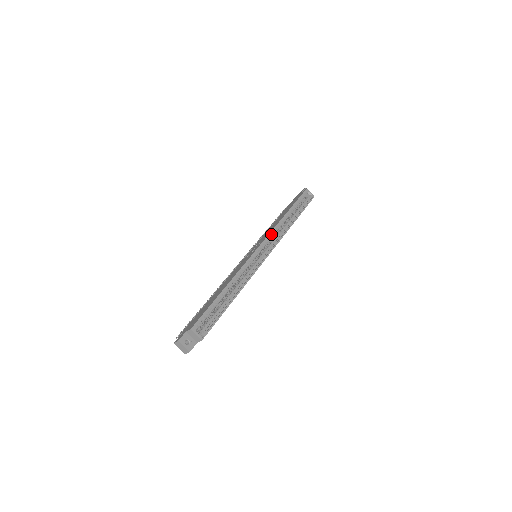
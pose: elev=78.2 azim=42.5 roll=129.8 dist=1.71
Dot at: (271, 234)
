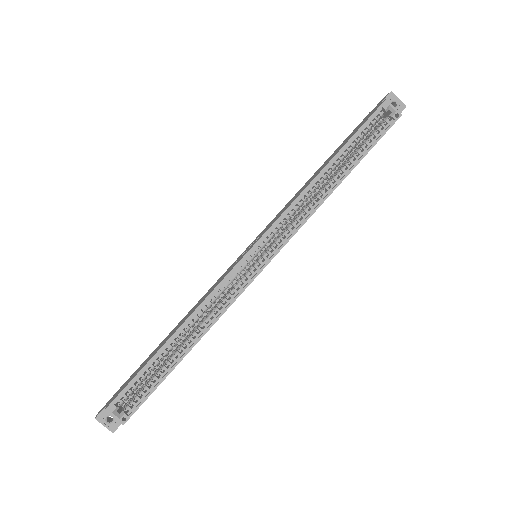
Dot at: (282, 219)
